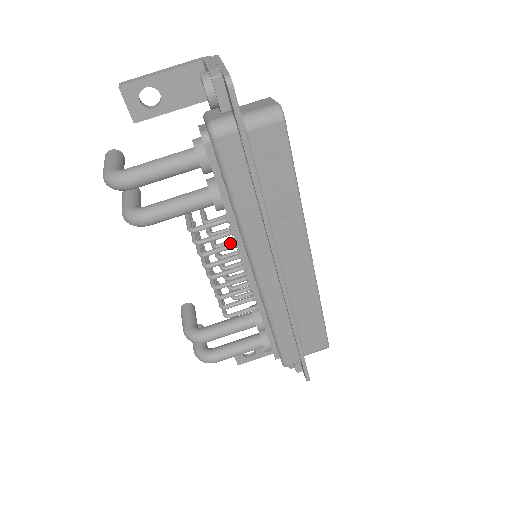
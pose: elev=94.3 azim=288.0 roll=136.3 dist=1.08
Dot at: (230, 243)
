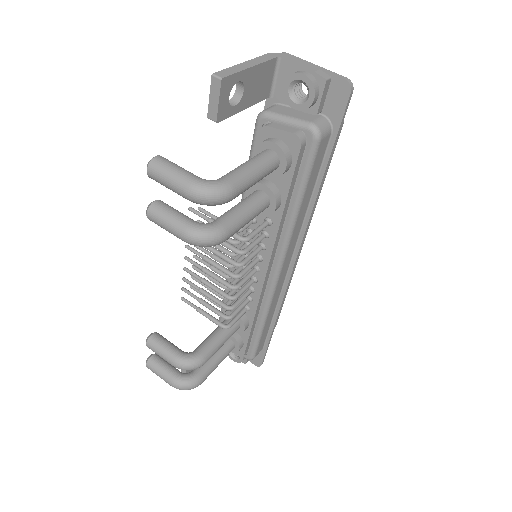
Dot at: occluded
